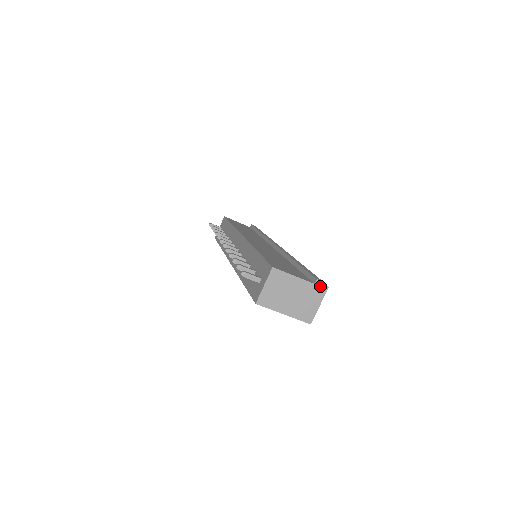
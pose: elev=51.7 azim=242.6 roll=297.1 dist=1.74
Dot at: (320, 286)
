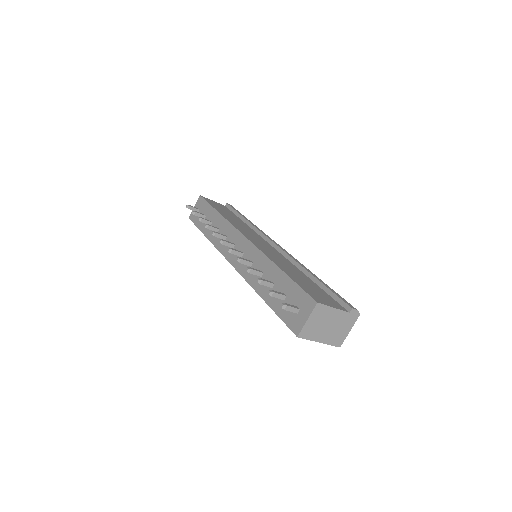
Dot at: (354, 314)
